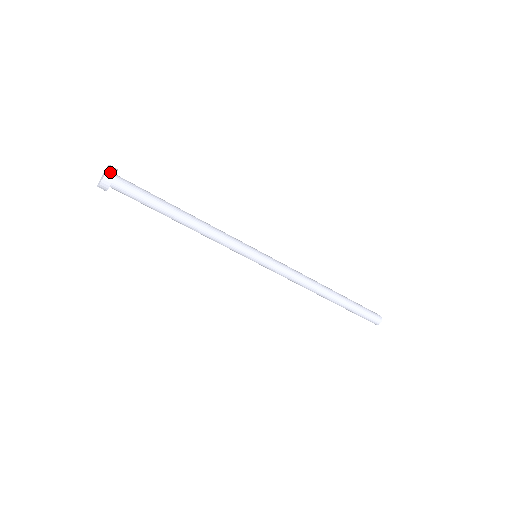
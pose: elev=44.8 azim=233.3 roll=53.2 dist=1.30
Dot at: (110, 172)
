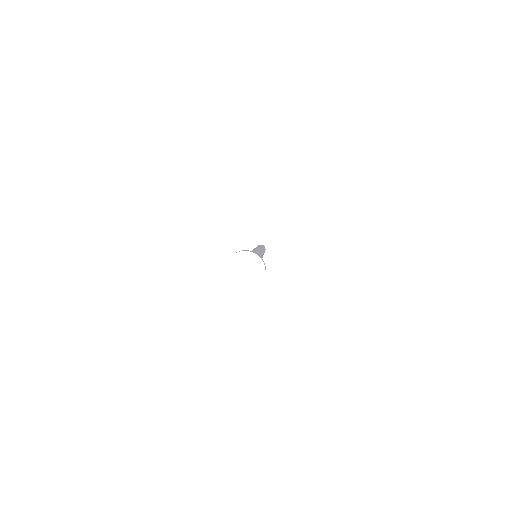
Dot at: occluded
